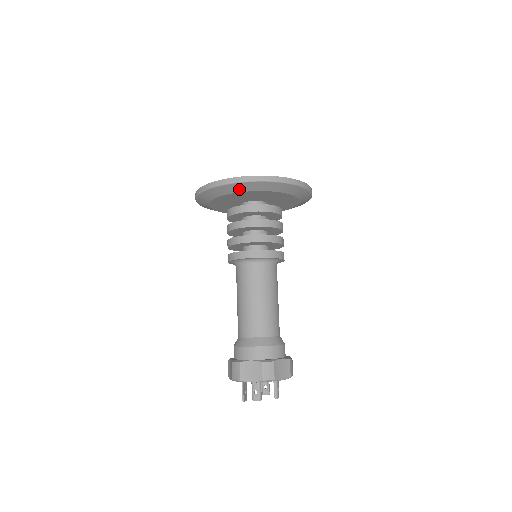
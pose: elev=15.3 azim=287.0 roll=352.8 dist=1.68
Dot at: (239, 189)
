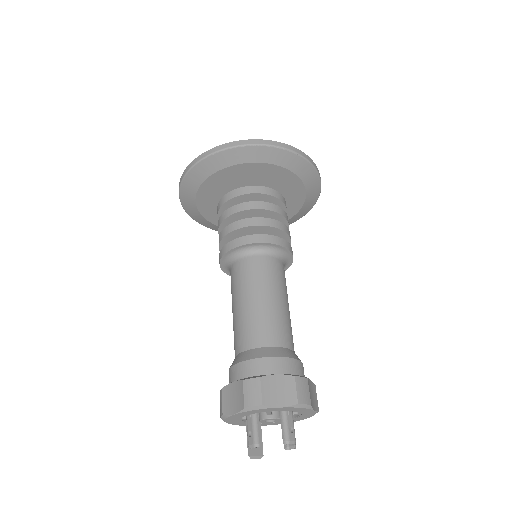
Dot at: (202, 175)
